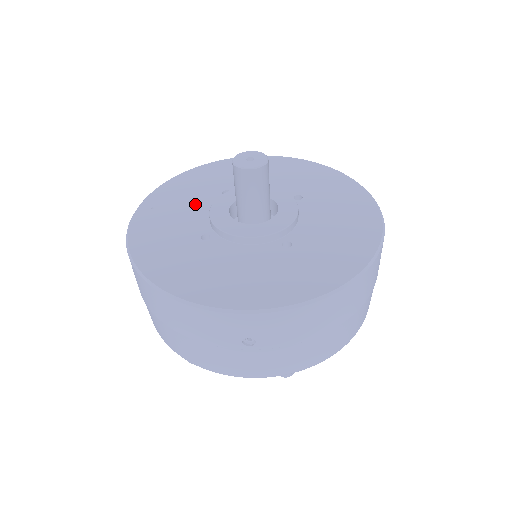
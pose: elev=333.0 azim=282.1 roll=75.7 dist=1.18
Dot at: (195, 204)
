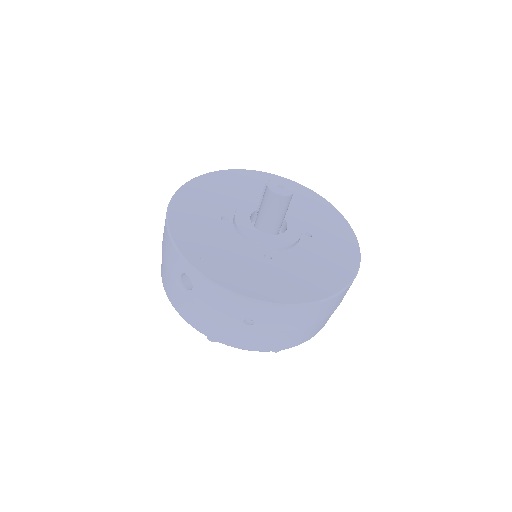
Dot at: (222, 238)
